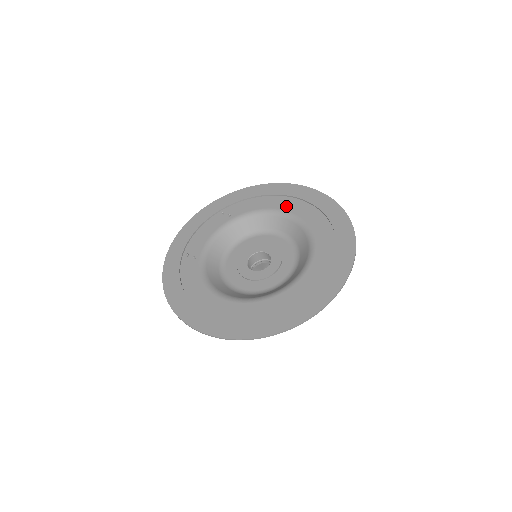
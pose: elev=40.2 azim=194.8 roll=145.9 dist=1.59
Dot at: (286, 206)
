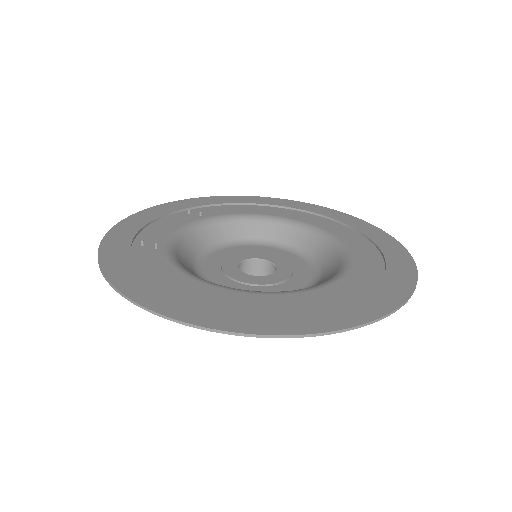
Dot at: (281, 213)
